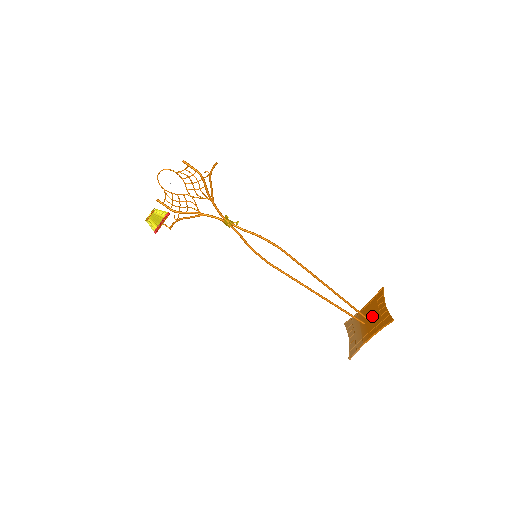
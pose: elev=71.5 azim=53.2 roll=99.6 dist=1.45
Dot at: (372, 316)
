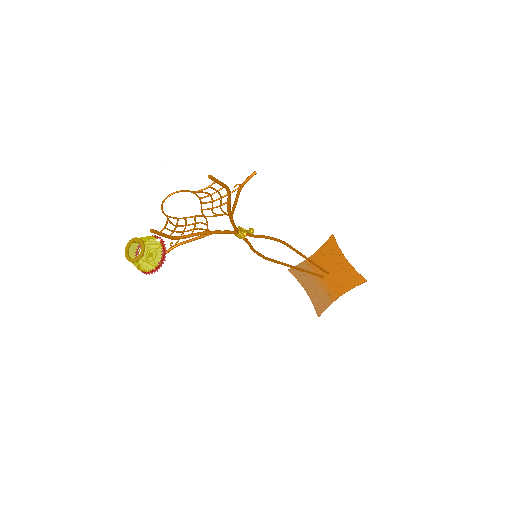
Dot at: (332, 270)
